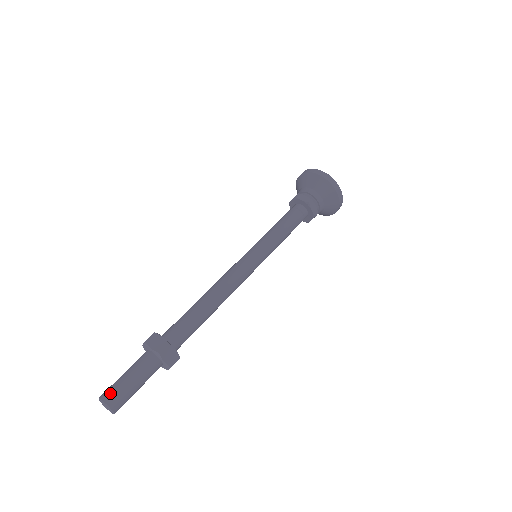
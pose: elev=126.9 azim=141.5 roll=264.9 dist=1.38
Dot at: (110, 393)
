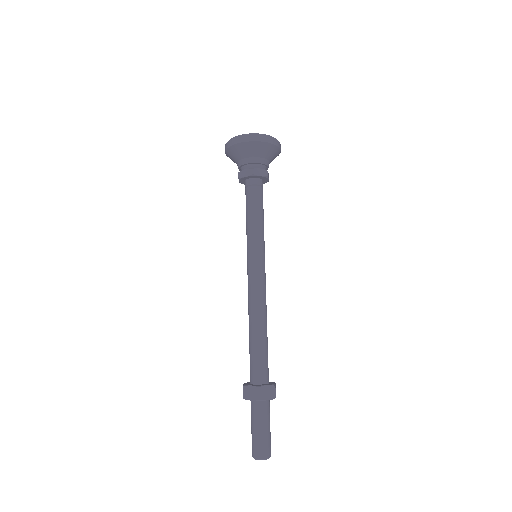
Dot at: (265, 450)
